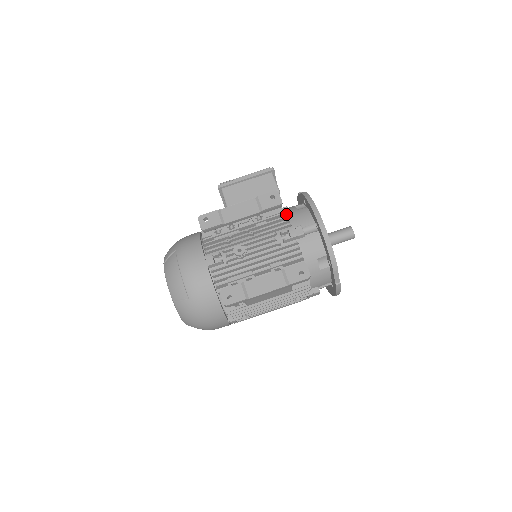
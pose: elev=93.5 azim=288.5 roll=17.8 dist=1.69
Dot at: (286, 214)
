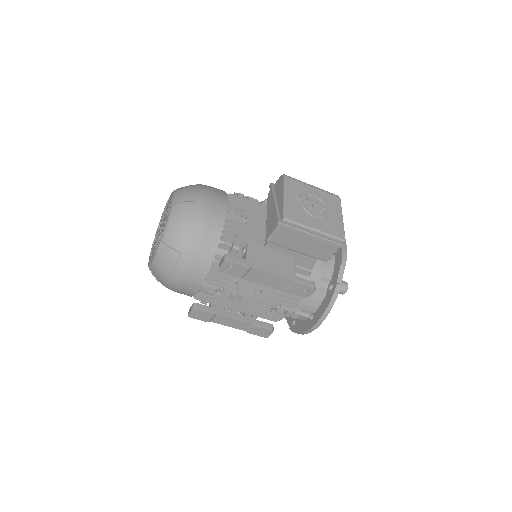
Dot at: occluded
